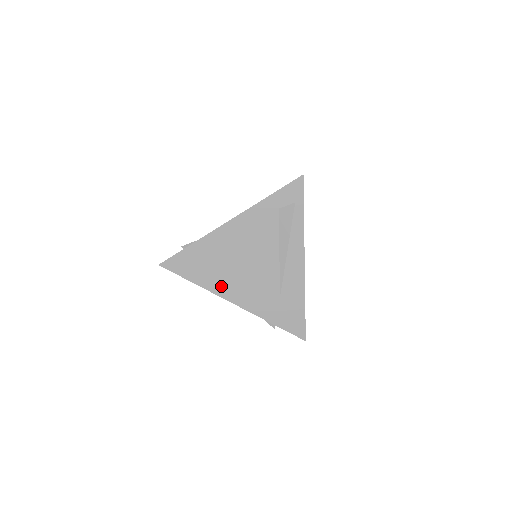
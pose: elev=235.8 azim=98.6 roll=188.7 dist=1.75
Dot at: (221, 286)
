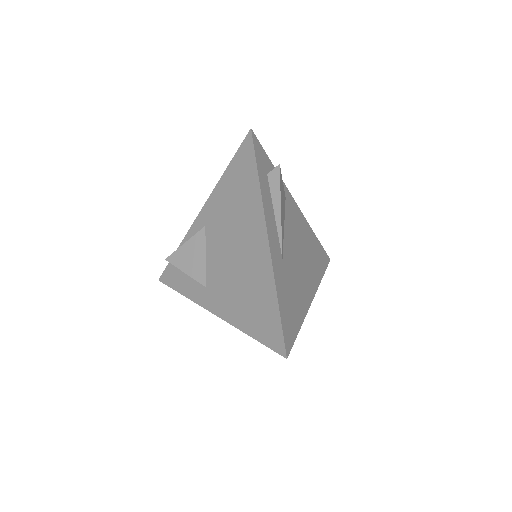
Dot at: occluded
